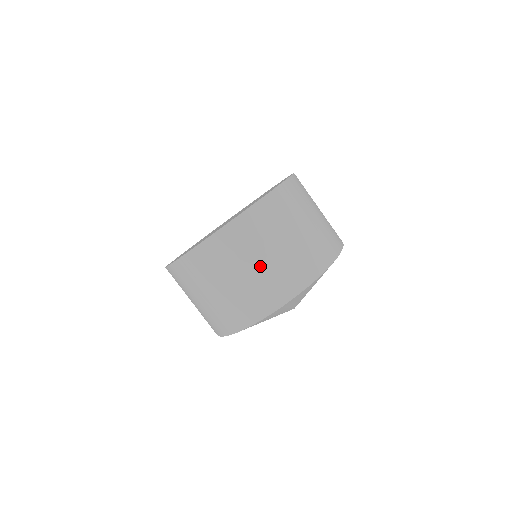
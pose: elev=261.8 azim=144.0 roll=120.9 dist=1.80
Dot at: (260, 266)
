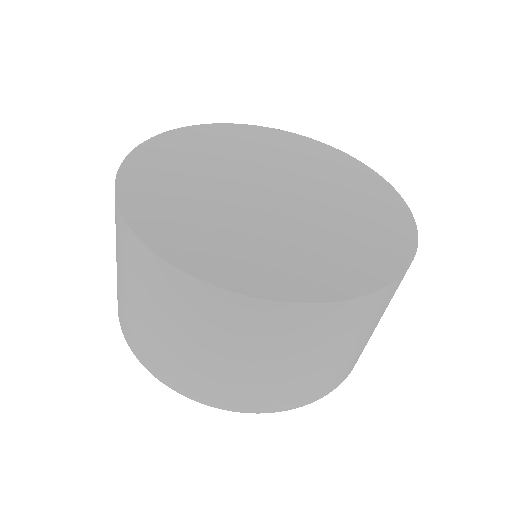
Dot at: (147, 319)
